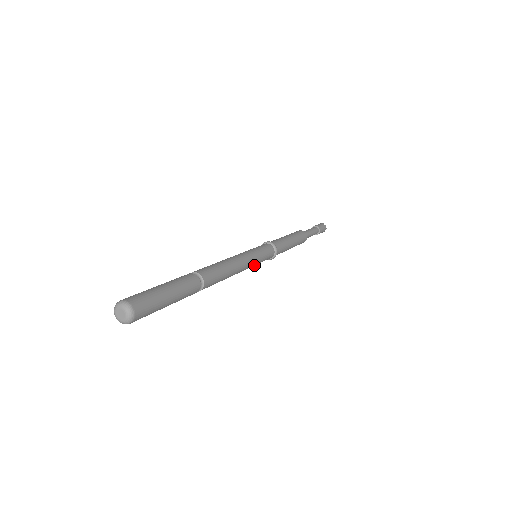
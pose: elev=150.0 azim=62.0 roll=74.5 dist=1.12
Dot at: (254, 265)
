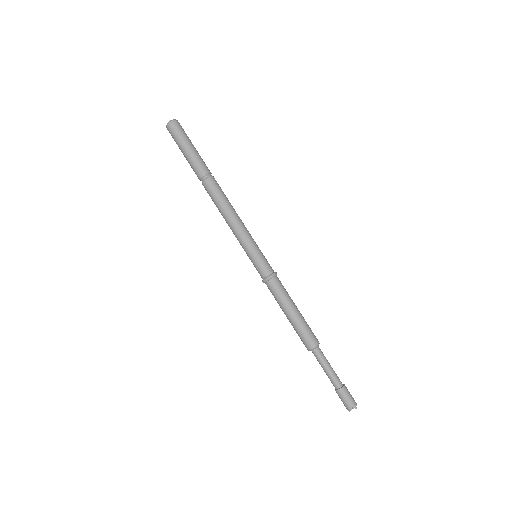
Dot at: (248, 247)
